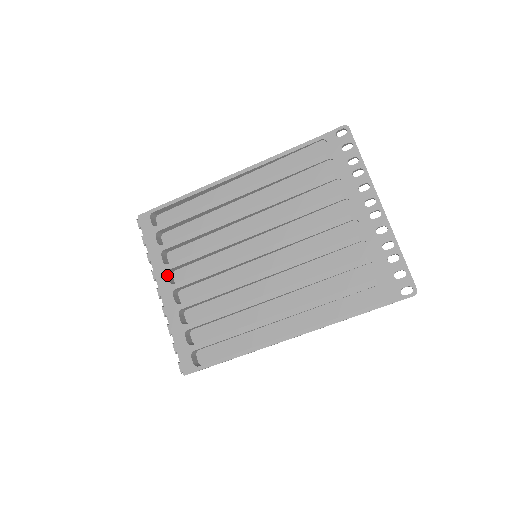
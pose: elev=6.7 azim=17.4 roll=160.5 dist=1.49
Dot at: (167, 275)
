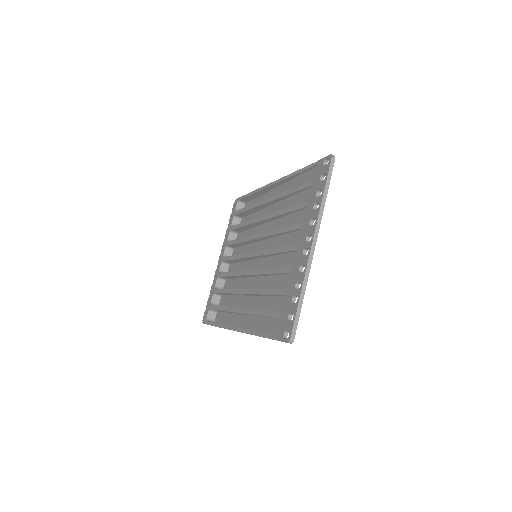
Dot at: (225, 249)
